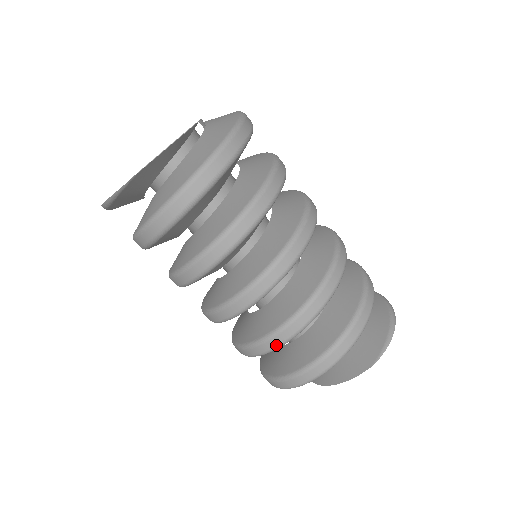
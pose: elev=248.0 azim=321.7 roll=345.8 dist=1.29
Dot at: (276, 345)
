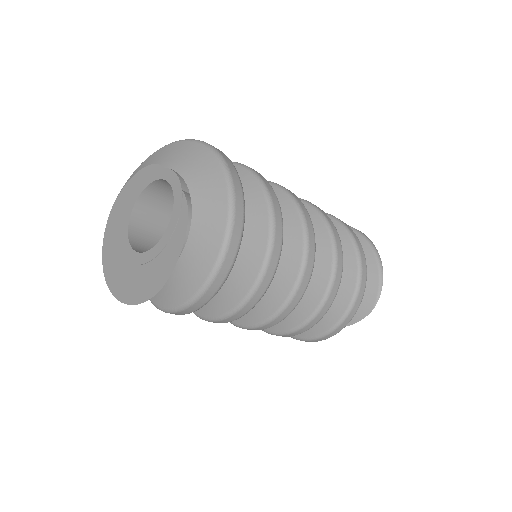
Dot at: occluded
